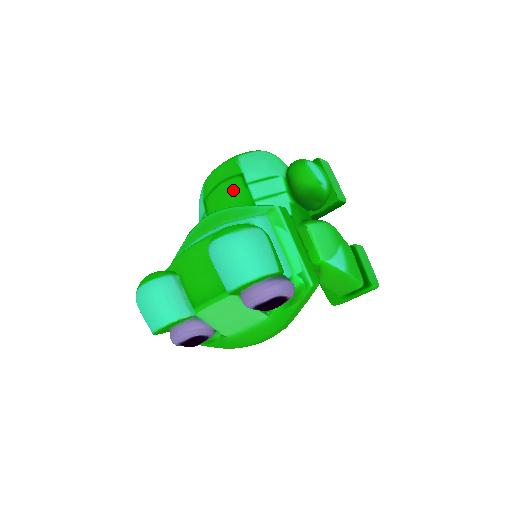
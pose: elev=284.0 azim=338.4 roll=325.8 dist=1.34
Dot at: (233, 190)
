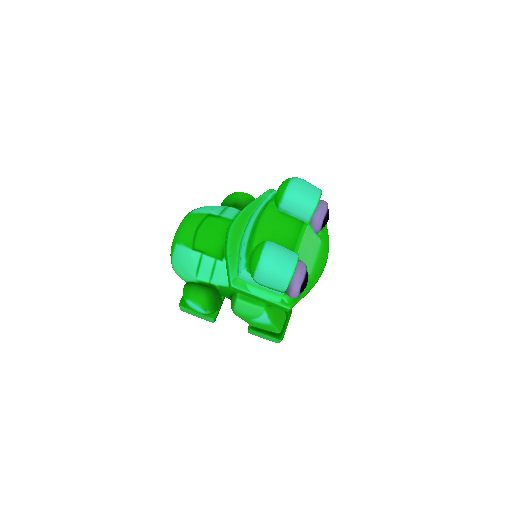
Dot at: (212, 225)
